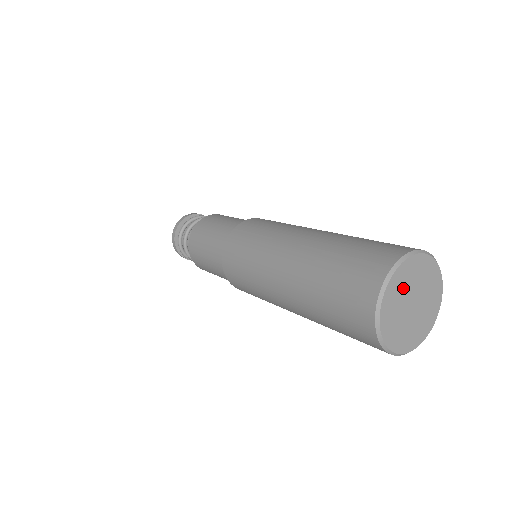
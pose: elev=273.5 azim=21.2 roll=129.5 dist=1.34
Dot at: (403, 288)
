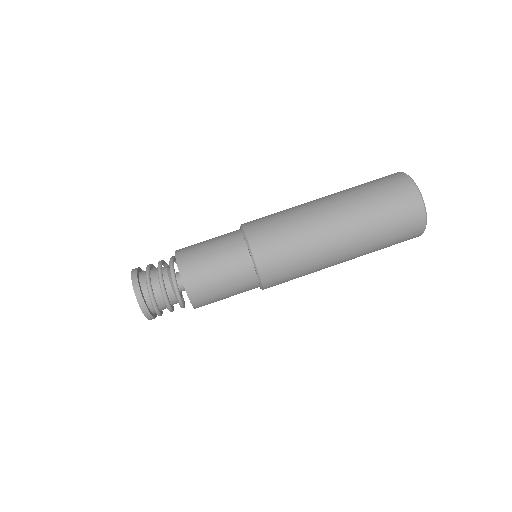
Dot at: occluded
